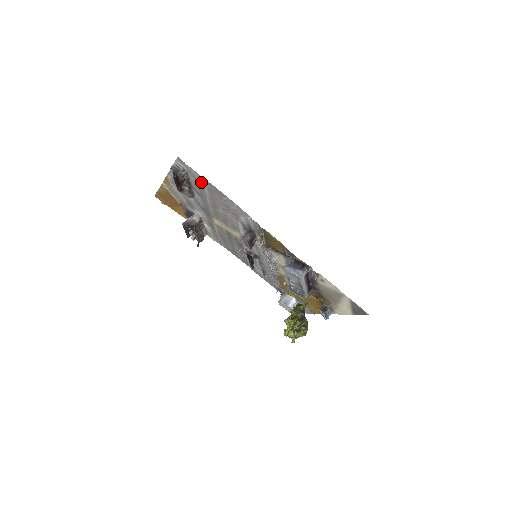
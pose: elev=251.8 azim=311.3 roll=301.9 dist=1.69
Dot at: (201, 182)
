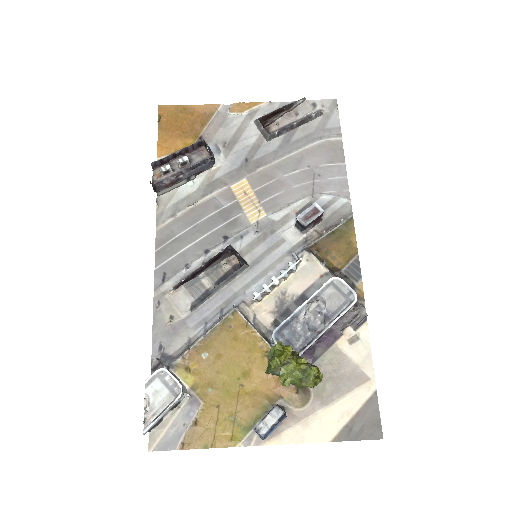
Dot at: (325, 133)
